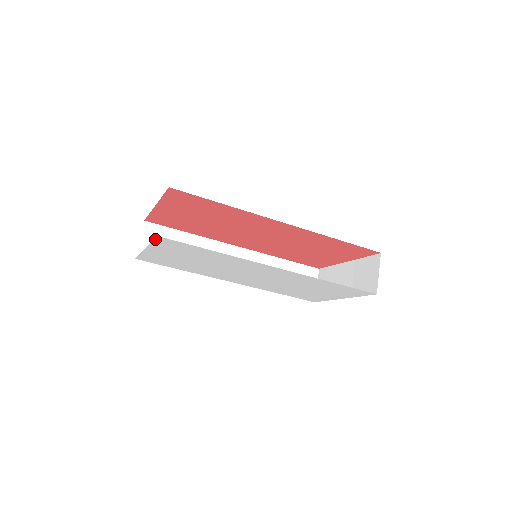
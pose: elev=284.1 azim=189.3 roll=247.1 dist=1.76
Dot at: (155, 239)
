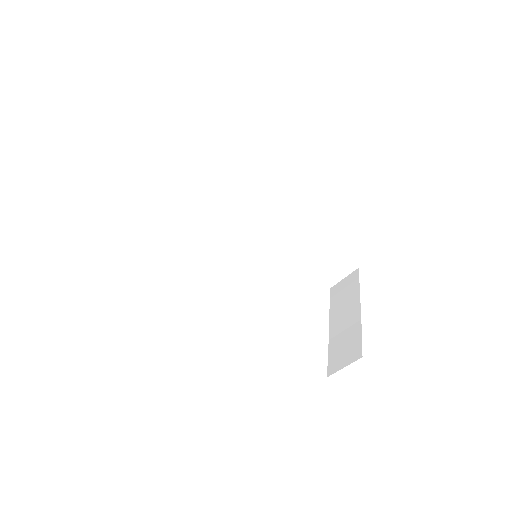
Dot at: occluded
